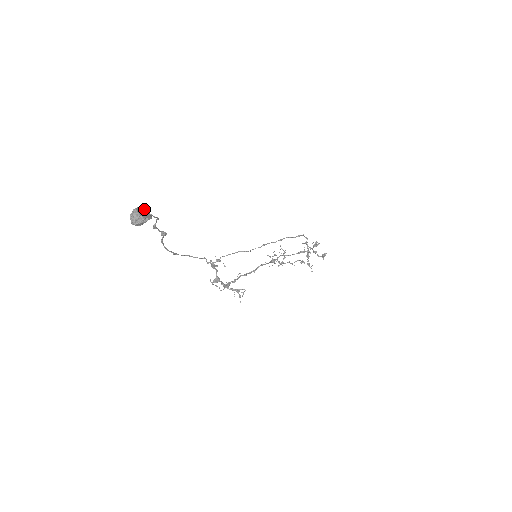
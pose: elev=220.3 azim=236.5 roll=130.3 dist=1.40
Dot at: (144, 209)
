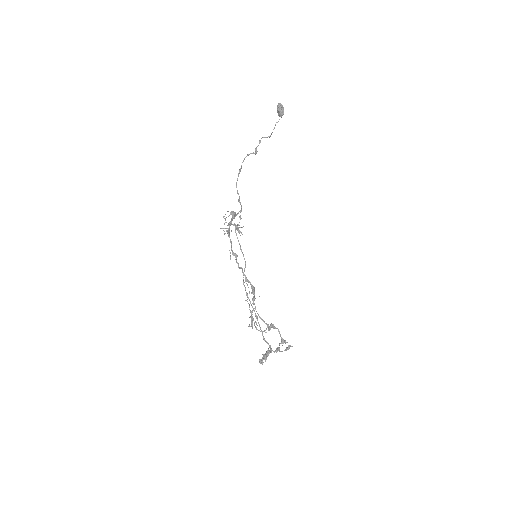
Dot at: (281, 116)
